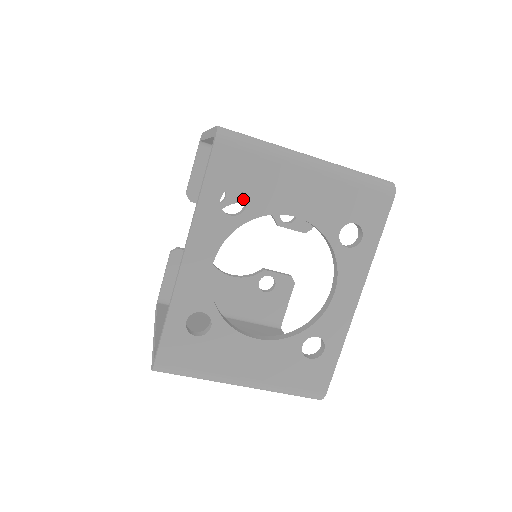
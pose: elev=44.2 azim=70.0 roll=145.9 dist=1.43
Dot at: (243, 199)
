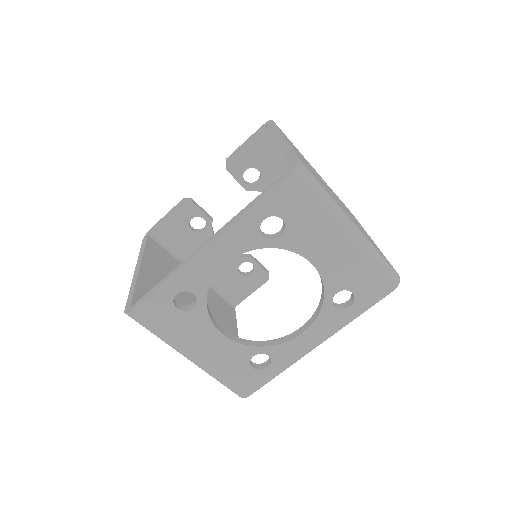
Dot at: occluded
